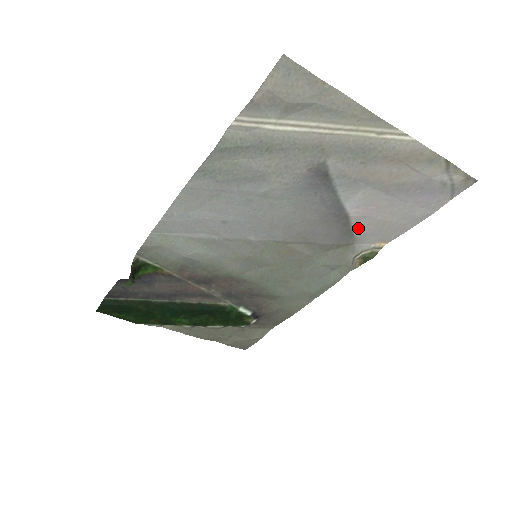
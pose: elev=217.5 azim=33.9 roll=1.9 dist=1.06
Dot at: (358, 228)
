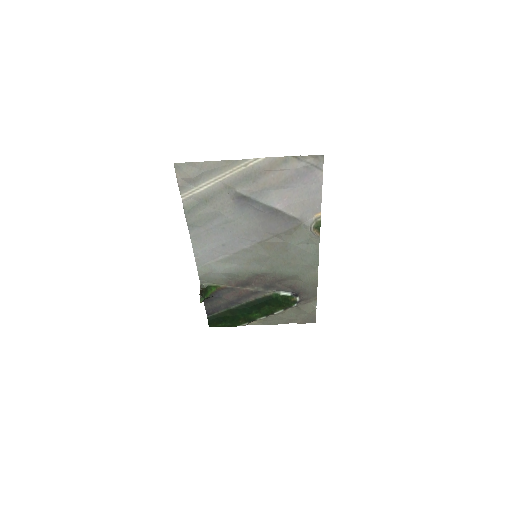
Dot at: (293, 213)
